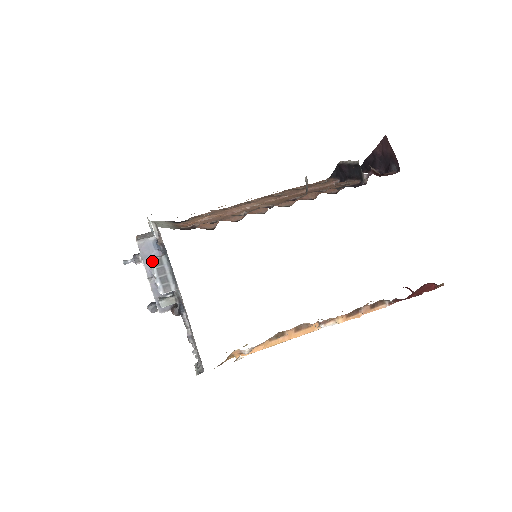
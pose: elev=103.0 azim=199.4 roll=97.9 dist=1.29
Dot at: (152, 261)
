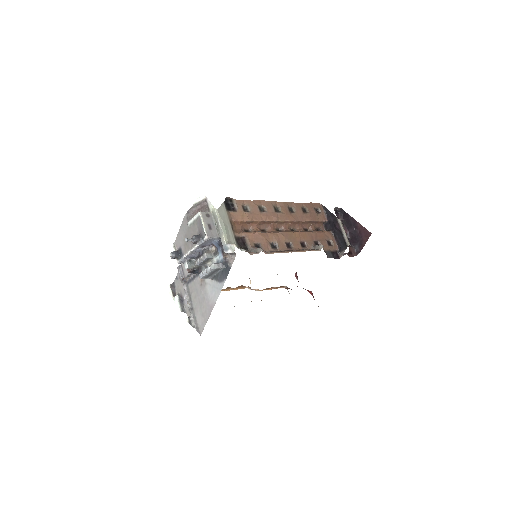
Dot at: (214, 269)
